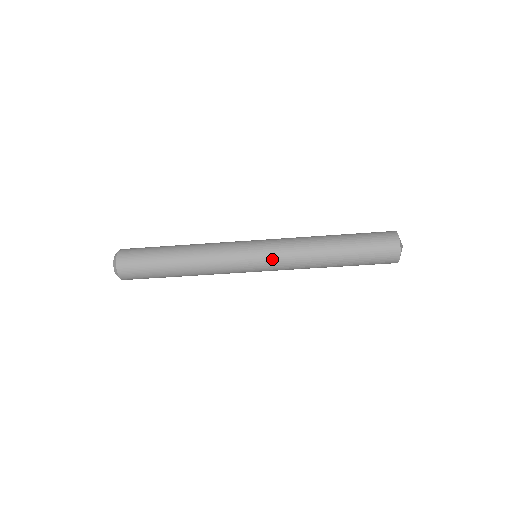
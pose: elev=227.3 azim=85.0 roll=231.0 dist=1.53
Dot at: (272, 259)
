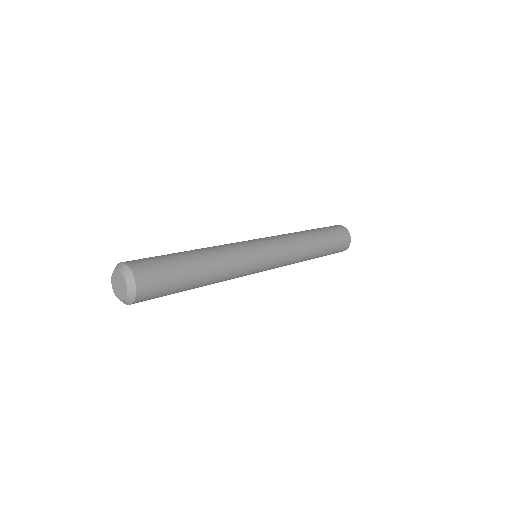
Dot at: occluded
